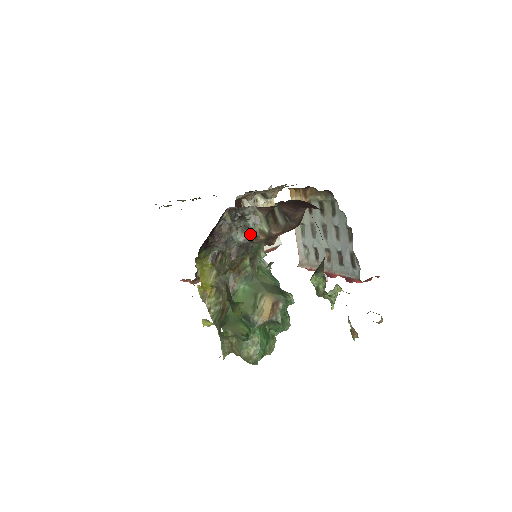
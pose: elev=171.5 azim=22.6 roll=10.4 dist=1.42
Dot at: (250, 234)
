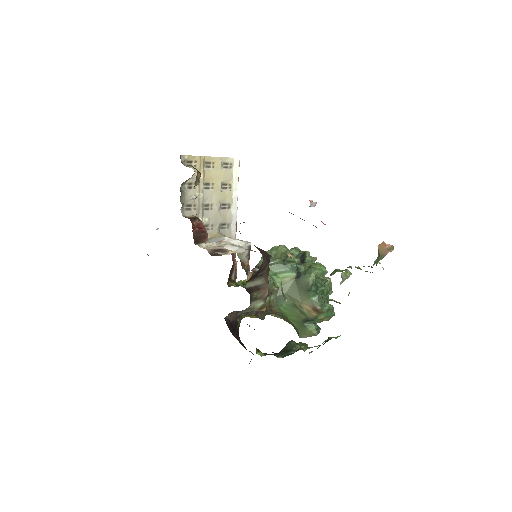
Dot at: occluded
